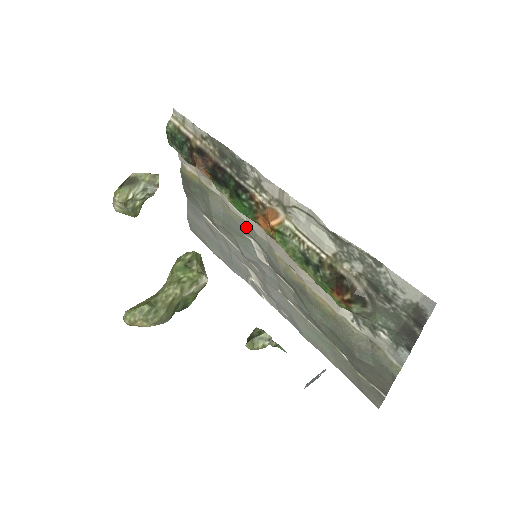
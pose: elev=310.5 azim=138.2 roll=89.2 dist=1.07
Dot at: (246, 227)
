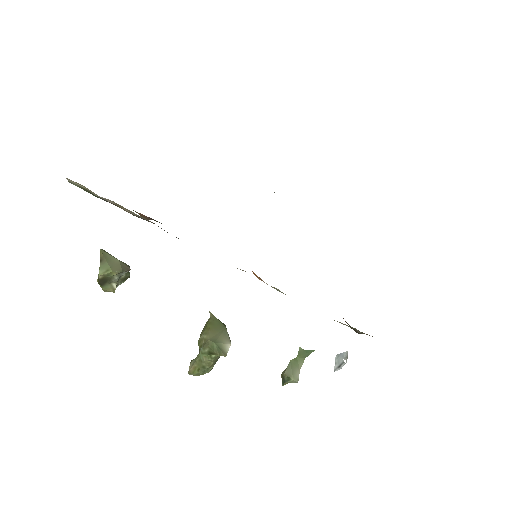
Dot at: occluded
